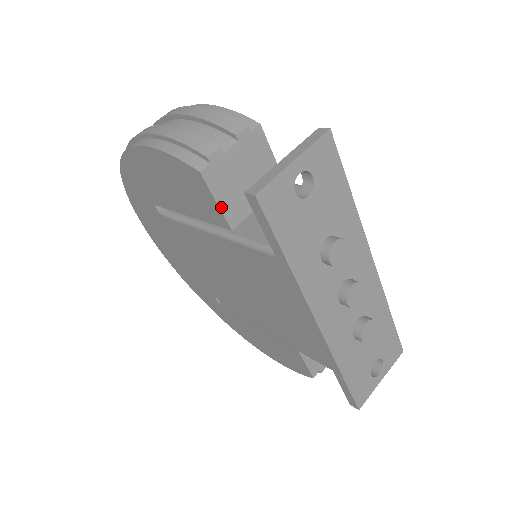
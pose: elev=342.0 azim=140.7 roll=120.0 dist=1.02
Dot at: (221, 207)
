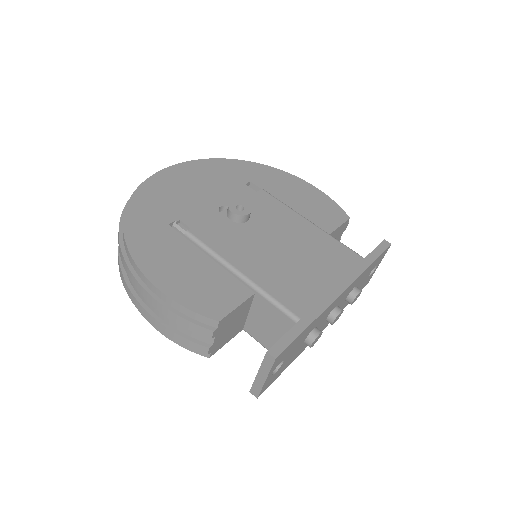
Dot at: occluded
